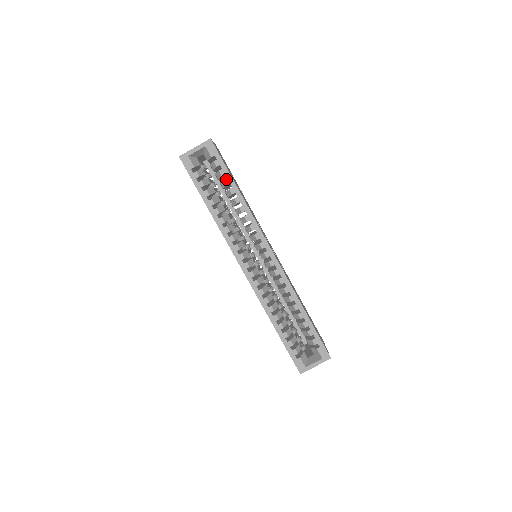
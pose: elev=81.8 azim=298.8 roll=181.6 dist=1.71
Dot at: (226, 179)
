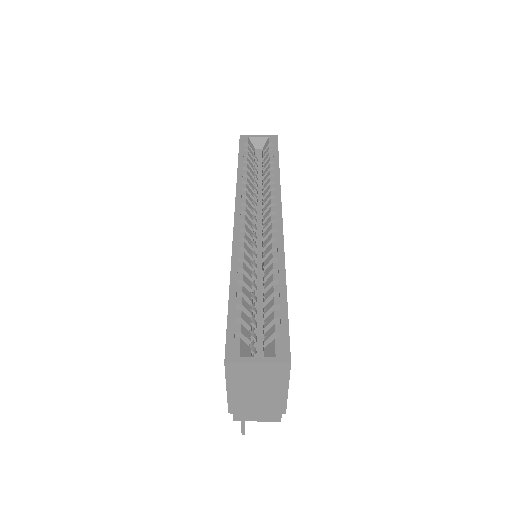
Dot at: (272, 158)
